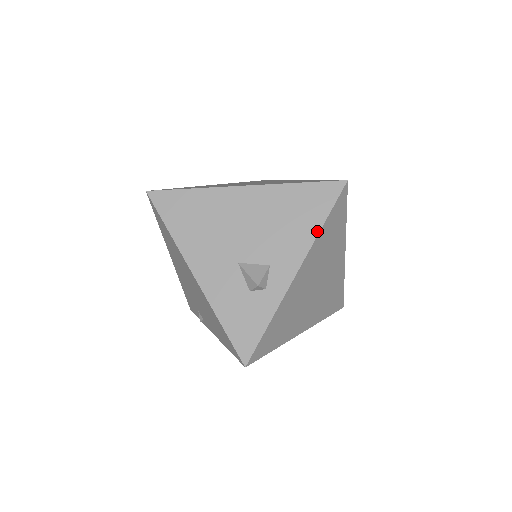
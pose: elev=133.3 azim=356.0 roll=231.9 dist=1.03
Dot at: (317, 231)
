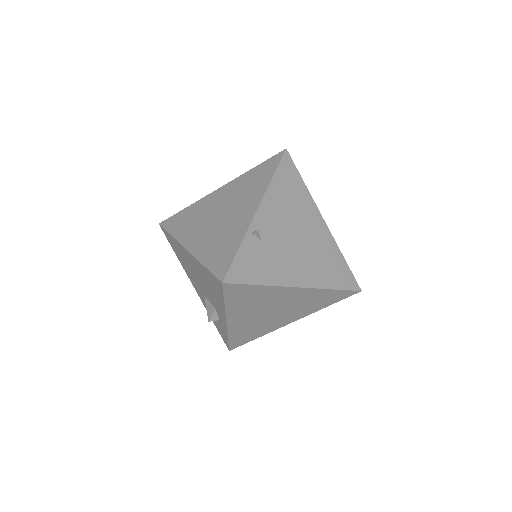
Dot at: (223, 306)
